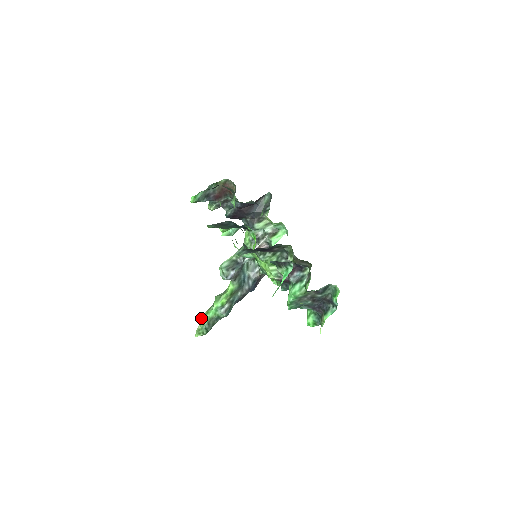
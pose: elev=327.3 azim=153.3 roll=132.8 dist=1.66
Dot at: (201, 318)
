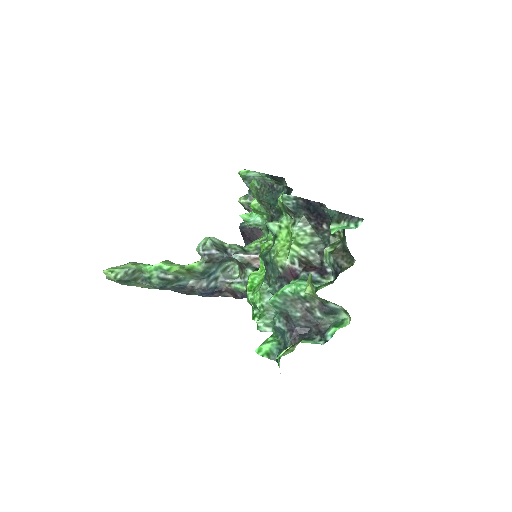
Dot at: occluded
